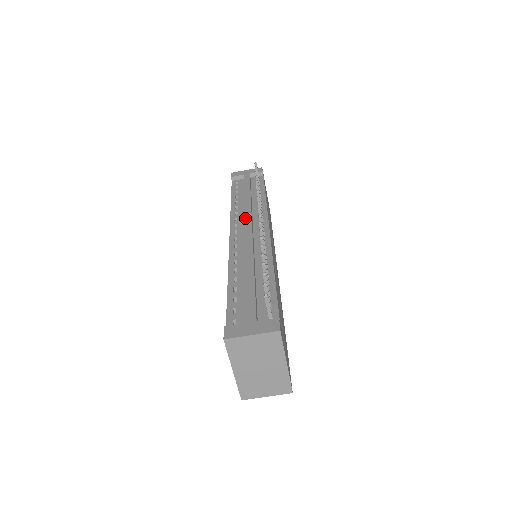
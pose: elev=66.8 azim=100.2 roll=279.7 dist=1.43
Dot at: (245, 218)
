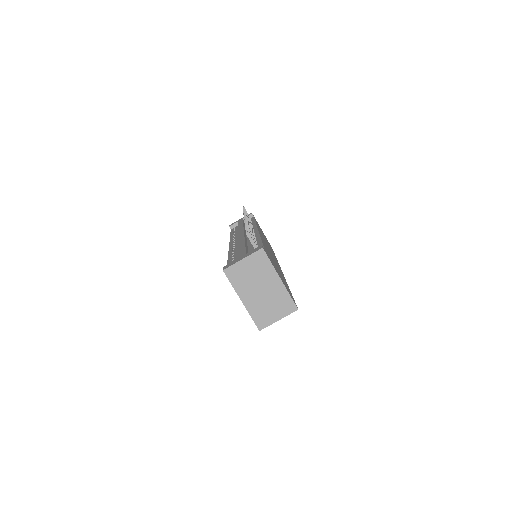
Dot at: occluded
